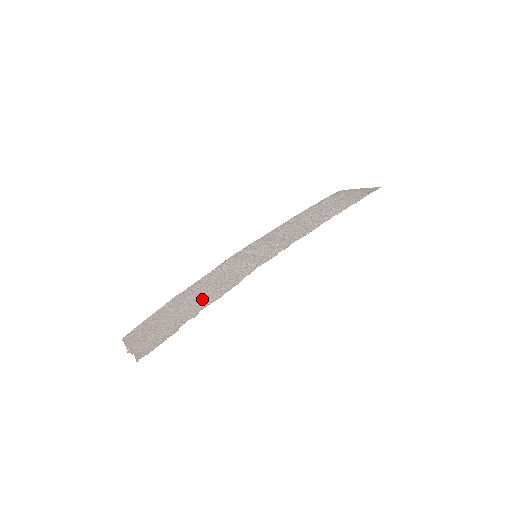
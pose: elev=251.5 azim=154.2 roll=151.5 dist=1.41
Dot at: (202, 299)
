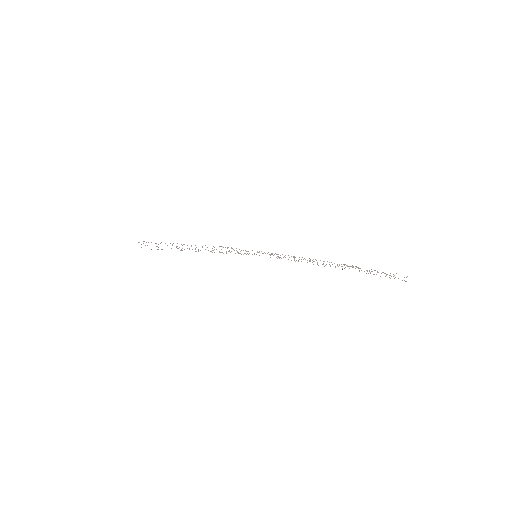
Dot at: occluded
